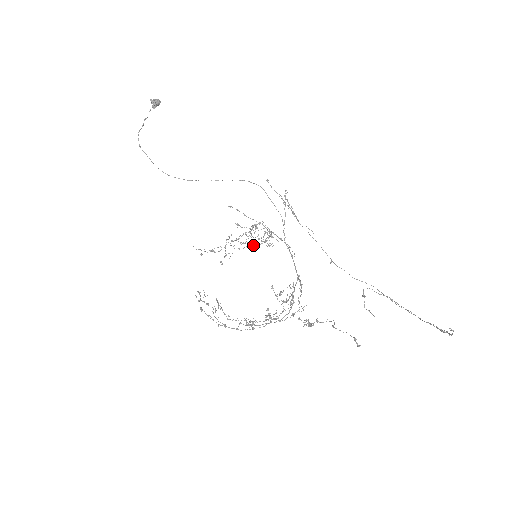
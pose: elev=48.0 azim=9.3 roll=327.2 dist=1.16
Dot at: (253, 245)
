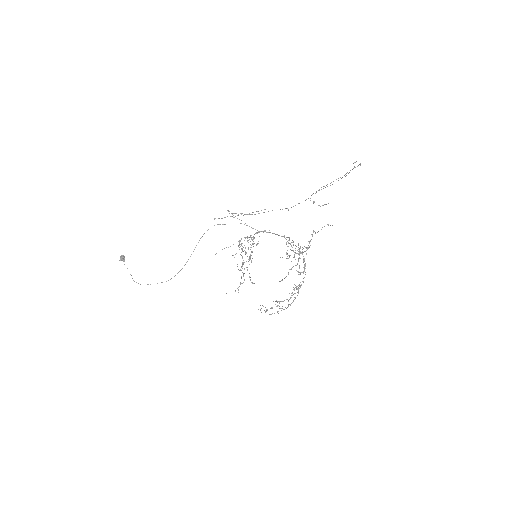
Dot at: occluded
